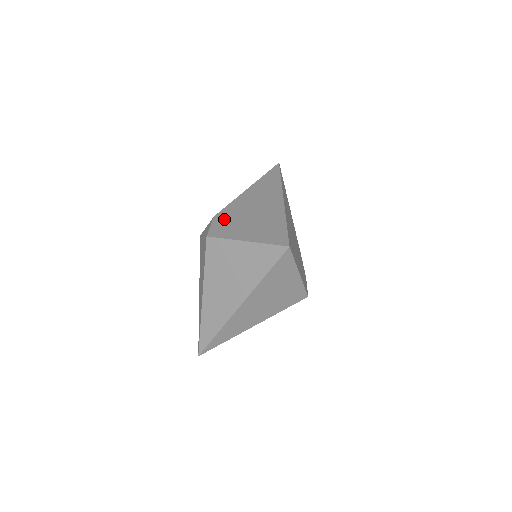
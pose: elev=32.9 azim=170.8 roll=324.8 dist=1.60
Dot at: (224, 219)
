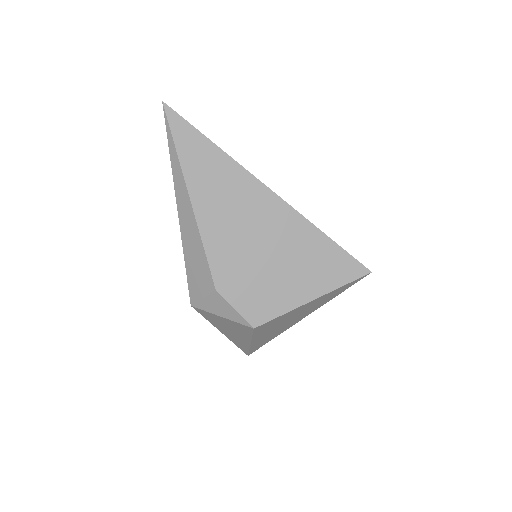
Dot at: (239, 286)
